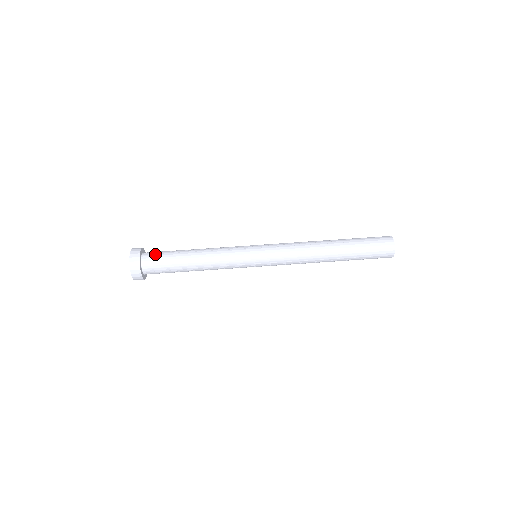
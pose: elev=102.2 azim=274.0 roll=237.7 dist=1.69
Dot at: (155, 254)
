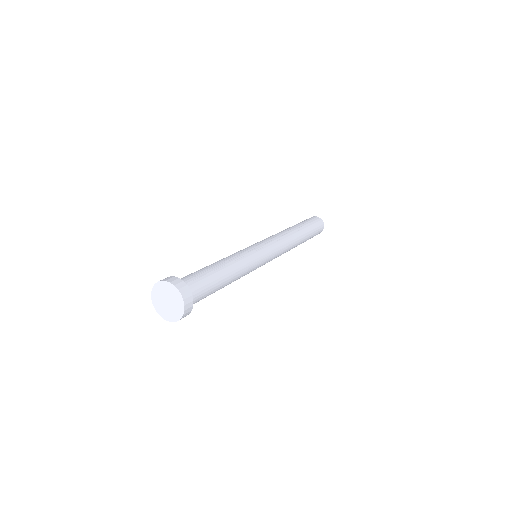
Dot at: occluded
